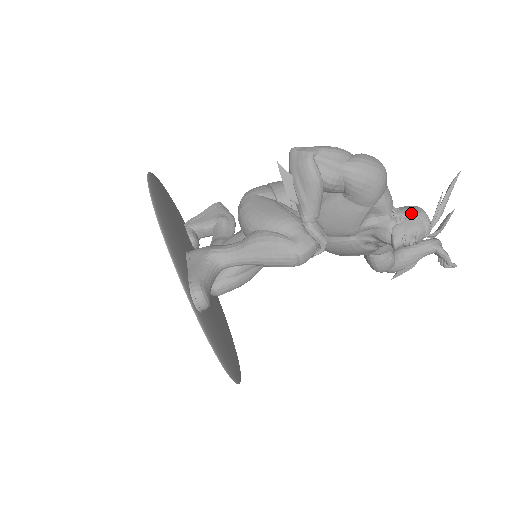
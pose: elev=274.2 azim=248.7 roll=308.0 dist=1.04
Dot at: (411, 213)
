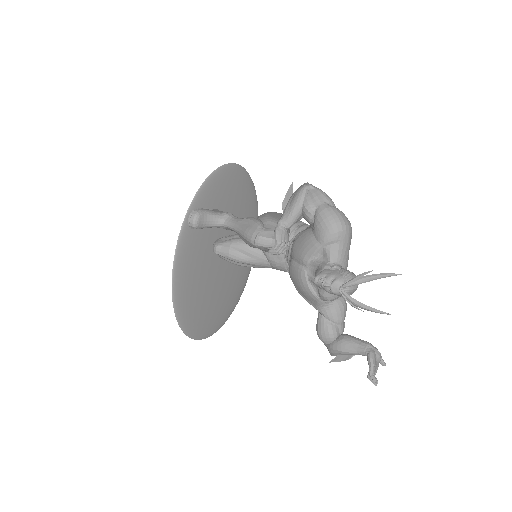
Dot at: (344, 270)
